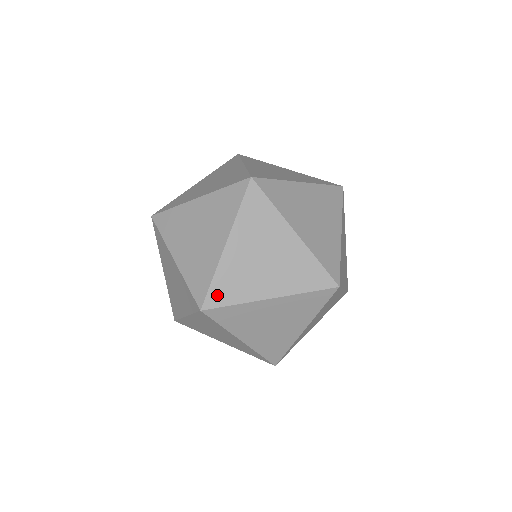
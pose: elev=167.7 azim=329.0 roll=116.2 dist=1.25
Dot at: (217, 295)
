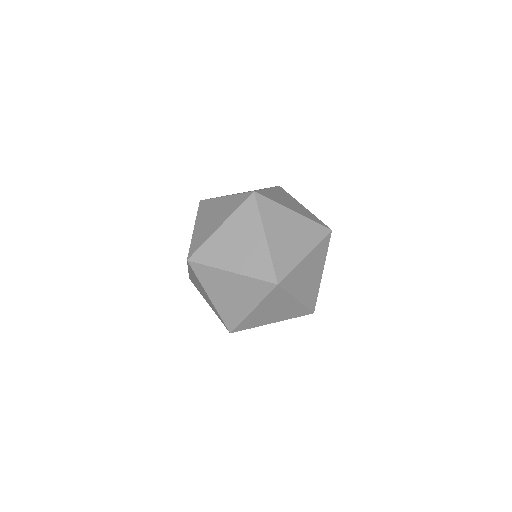
Dot at: (280, 270)
